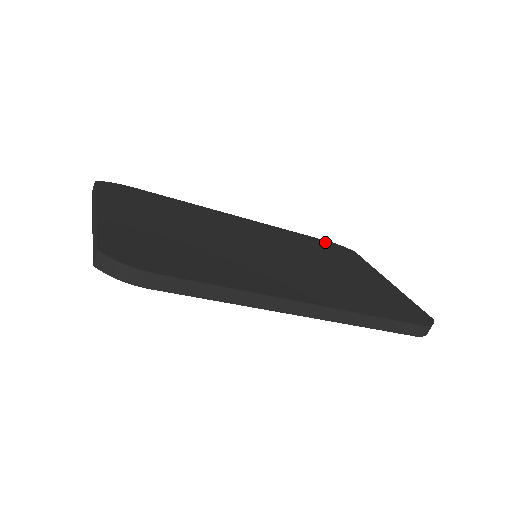
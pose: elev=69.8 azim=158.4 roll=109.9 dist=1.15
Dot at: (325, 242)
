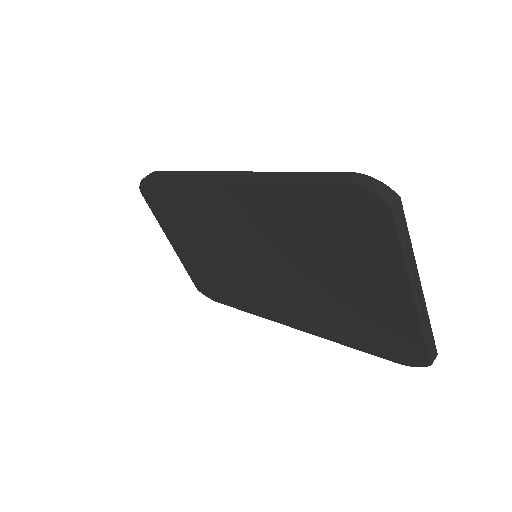
Dot at: occluded
